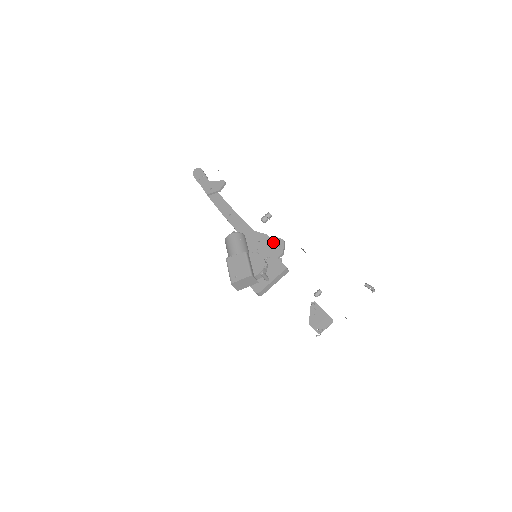
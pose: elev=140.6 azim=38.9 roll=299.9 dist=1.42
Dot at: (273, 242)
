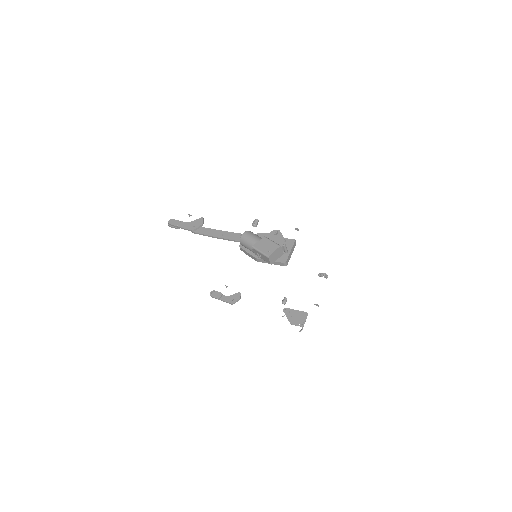
Dot at: (271, 234)
